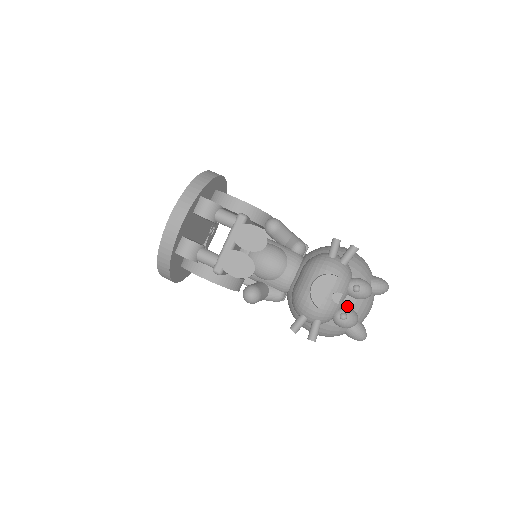
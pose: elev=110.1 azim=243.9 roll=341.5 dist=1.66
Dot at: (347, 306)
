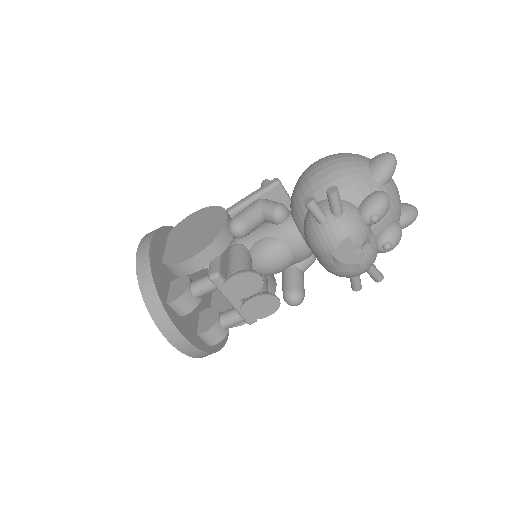
Dot at: (380, 231)
